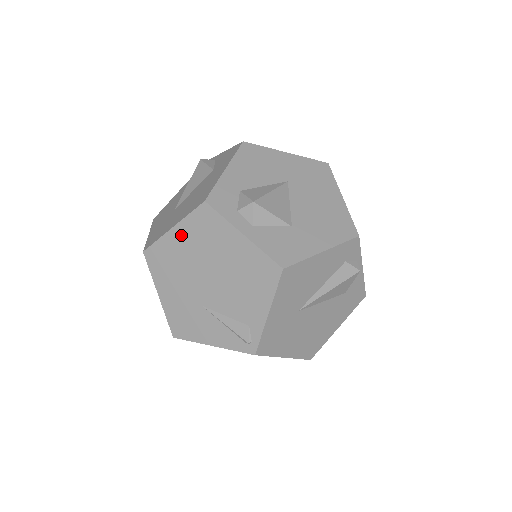
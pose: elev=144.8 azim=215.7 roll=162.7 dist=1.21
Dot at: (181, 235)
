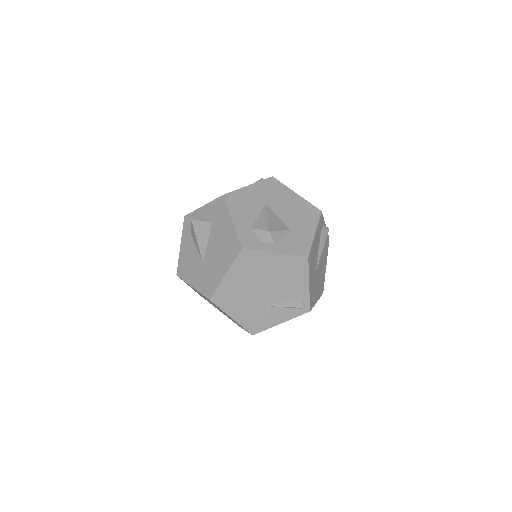
Dot at: (234, 275)
